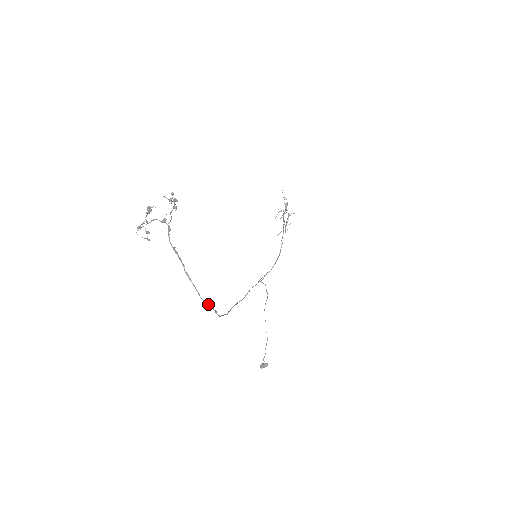
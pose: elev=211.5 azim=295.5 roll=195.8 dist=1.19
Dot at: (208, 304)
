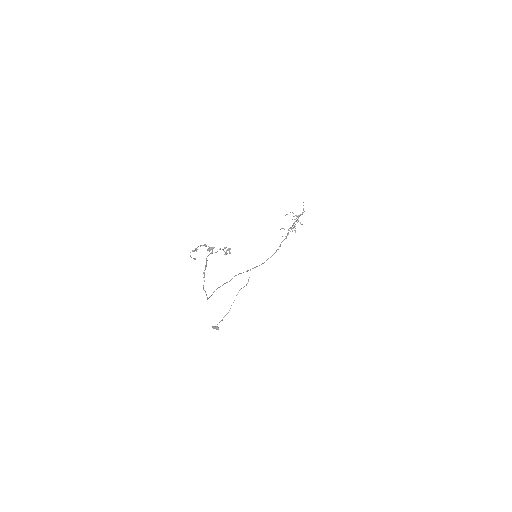
Dot at: occluded
